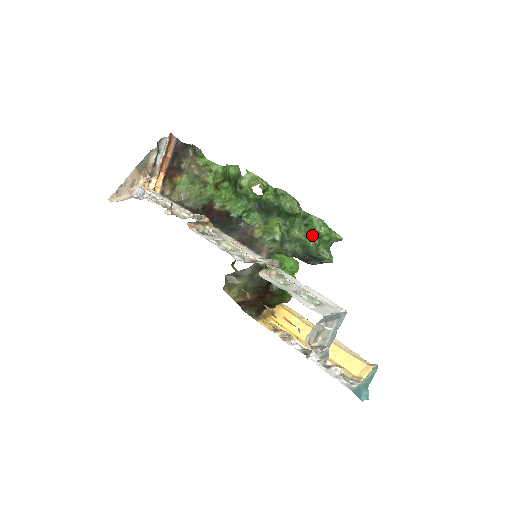
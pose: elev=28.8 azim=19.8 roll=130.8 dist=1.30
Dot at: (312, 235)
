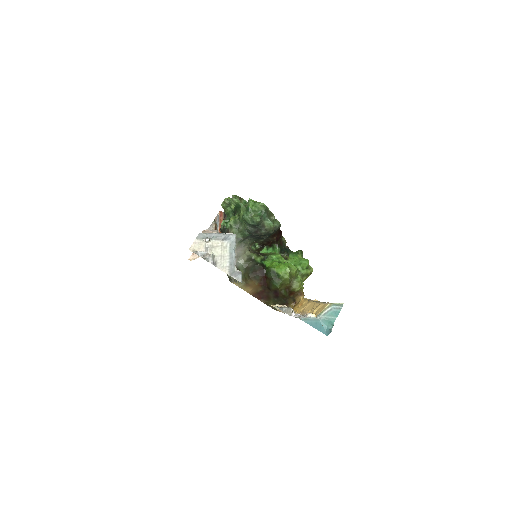
Dot at: (246, 211)
